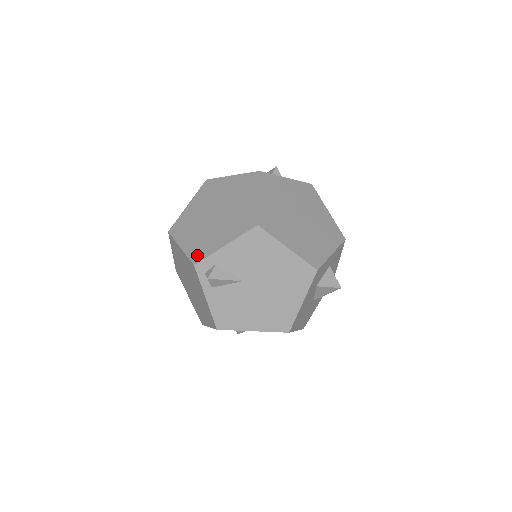
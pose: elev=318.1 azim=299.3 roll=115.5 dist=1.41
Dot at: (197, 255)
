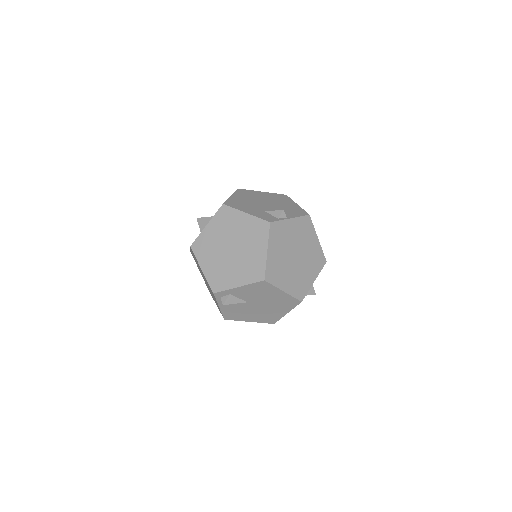
Dot at: (216, 285)
